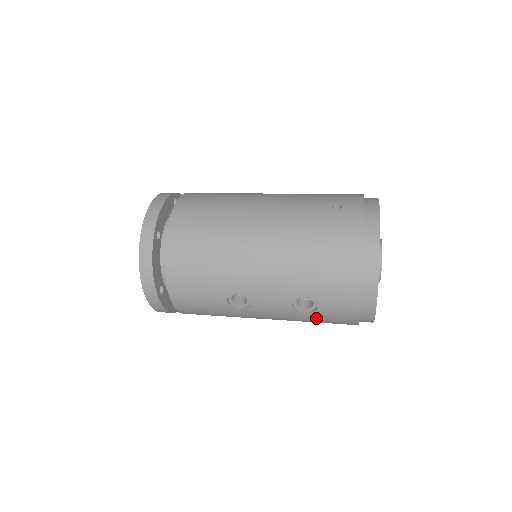
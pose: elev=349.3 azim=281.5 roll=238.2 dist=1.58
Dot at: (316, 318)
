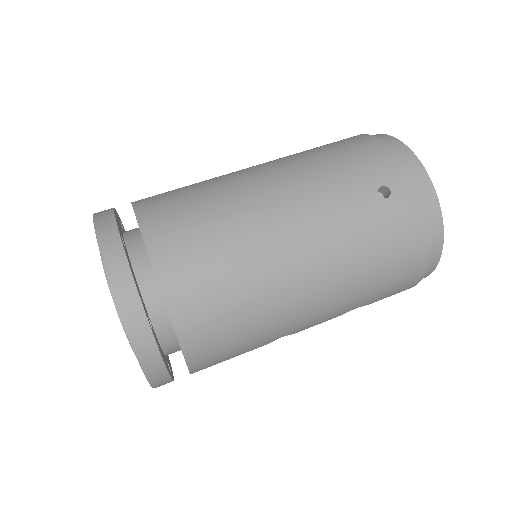
Dot at: occluded
